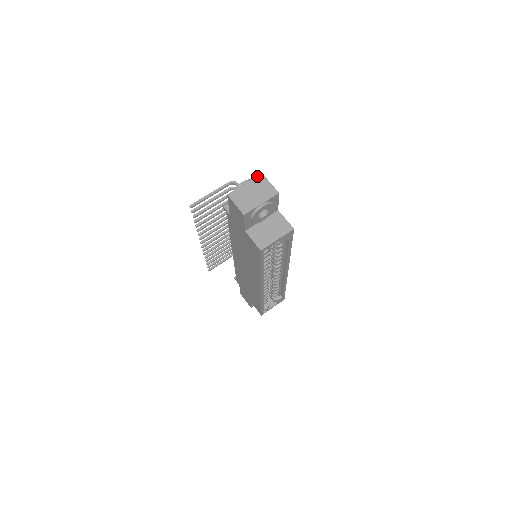
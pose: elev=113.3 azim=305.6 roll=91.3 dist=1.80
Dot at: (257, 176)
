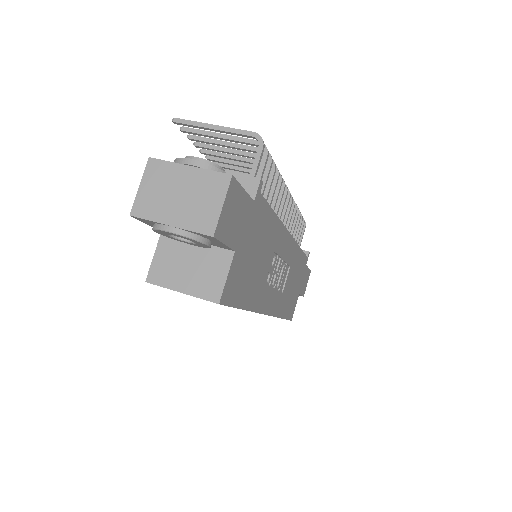
Dot at: occluded
